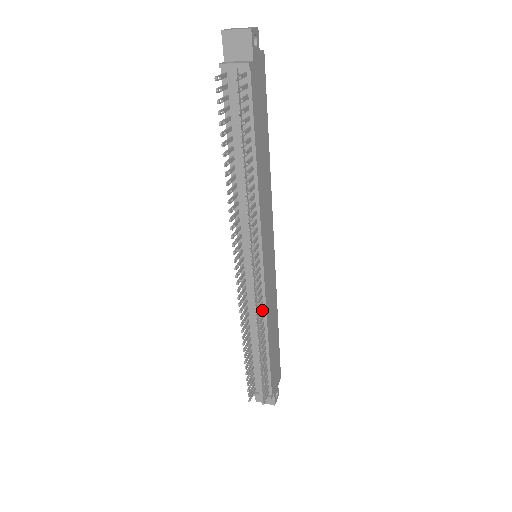
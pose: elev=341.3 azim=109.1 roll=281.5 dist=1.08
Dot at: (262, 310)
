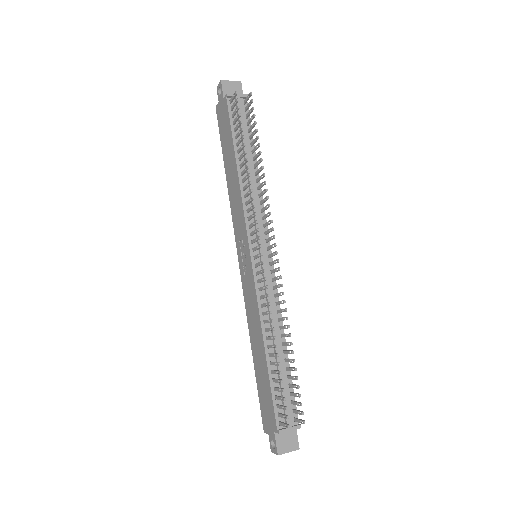
Dot at: (278, 302)
